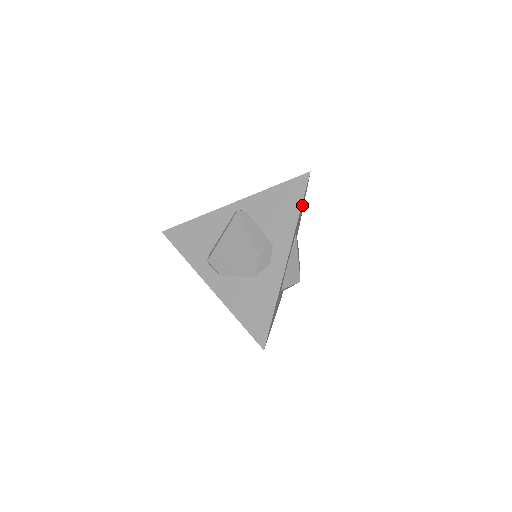
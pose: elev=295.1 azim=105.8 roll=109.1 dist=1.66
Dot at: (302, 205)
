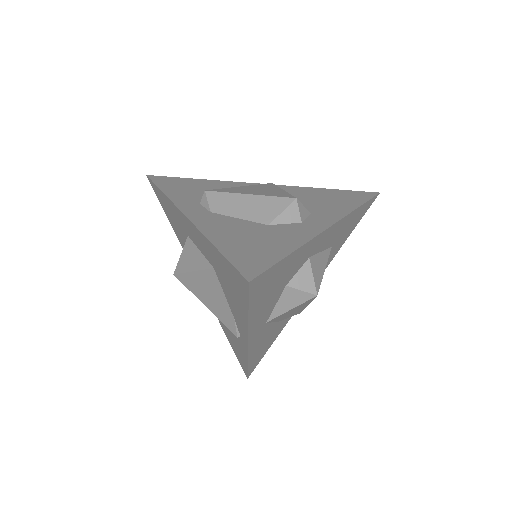
Dot at: (354, 220)
